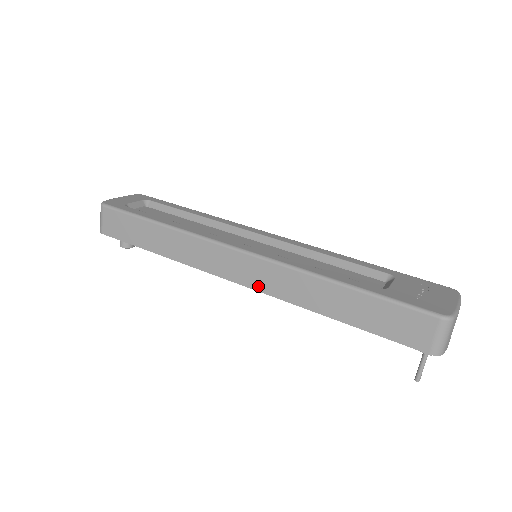
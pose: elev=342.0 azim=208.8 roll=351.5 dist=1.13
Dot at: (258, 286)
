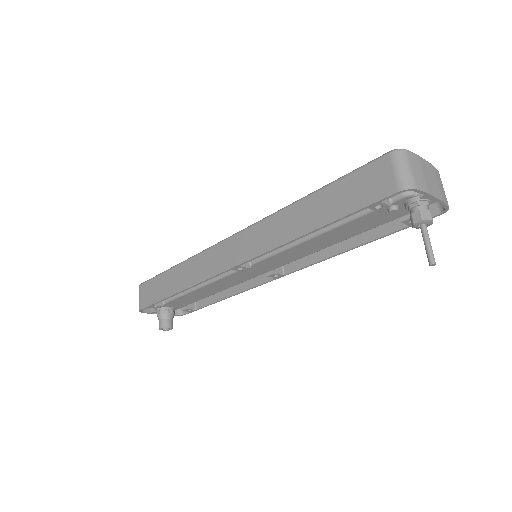
Dot at: (248, 255)
